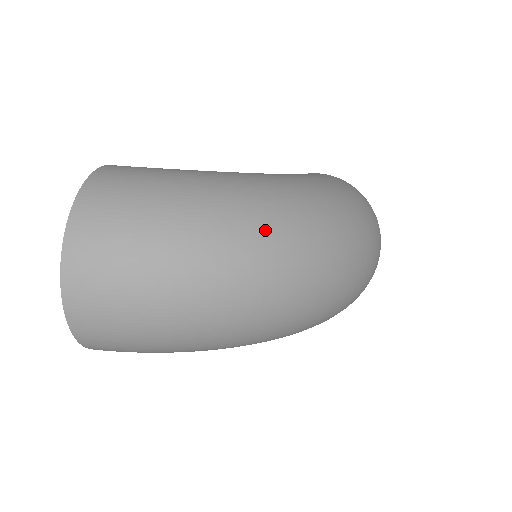
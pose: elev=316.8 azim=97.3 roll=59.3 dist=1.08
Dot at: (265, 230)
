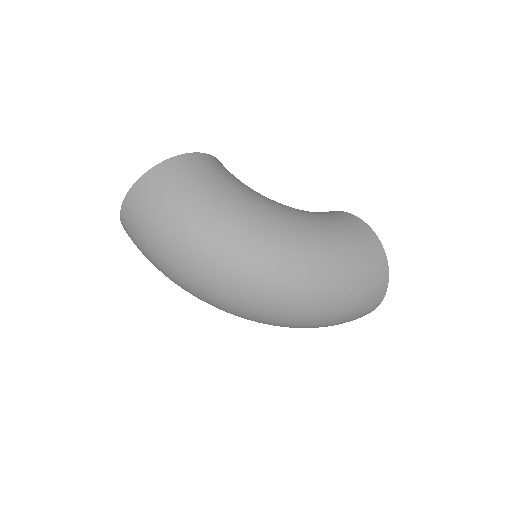
Dot at: (220, 259)
